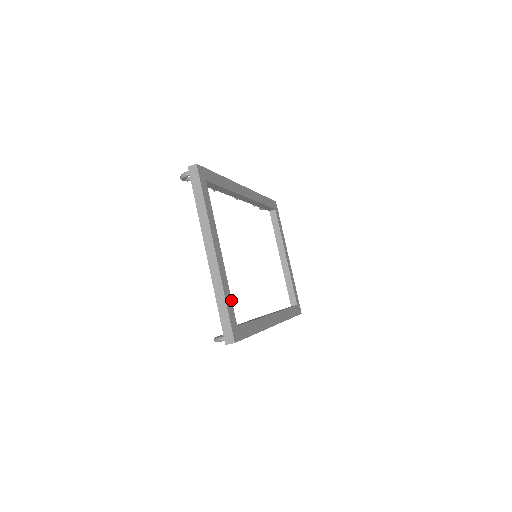
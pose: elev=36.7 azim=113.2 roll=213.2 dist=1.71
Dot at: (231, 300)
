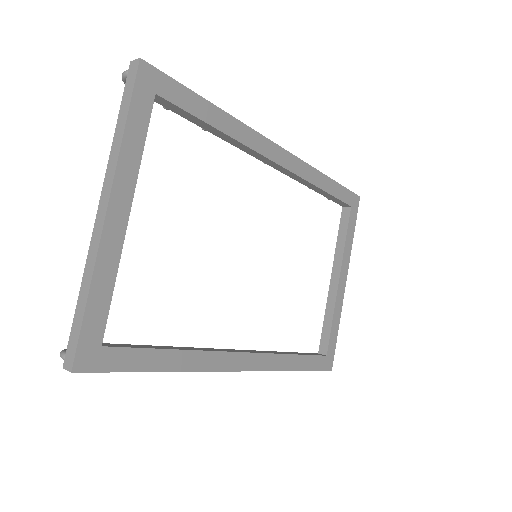
Dot at: (110, 300)
